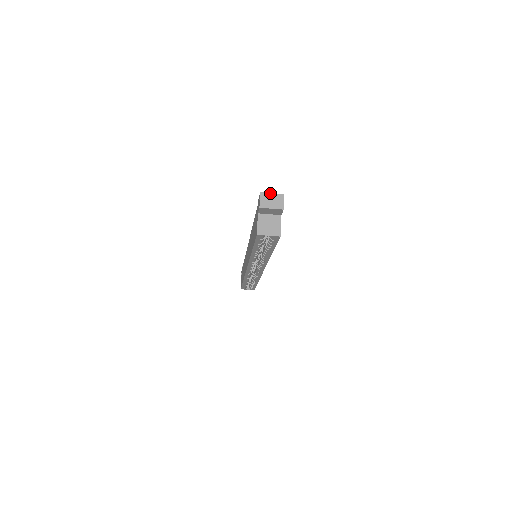
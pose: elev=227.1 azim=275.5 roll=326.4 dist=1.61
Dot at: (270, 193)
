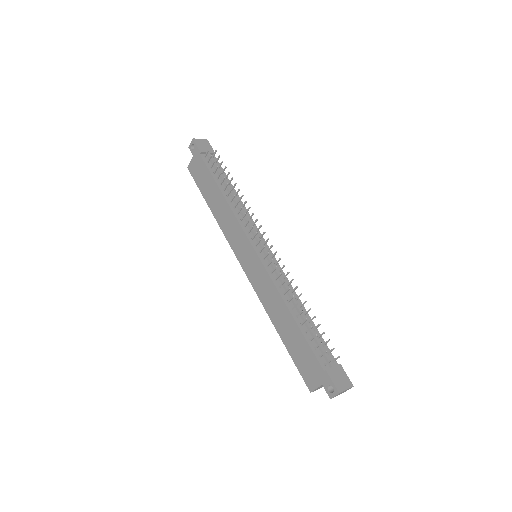
Dot at: occluded
